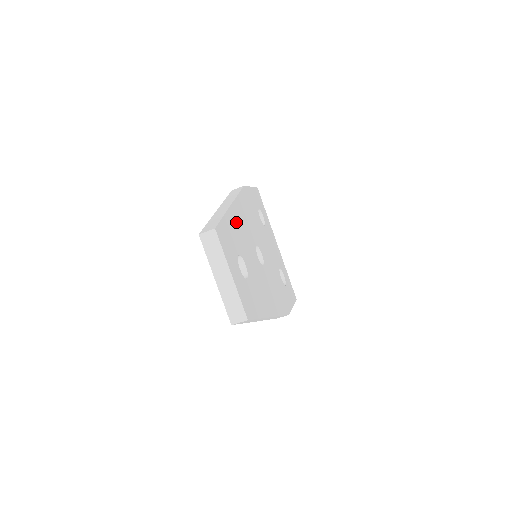
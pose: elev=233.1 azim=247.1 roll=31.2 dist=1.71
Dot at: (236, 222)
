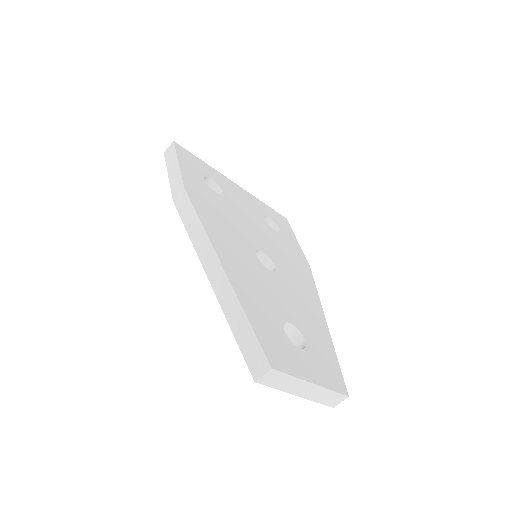
Dot at: (243, 283)
